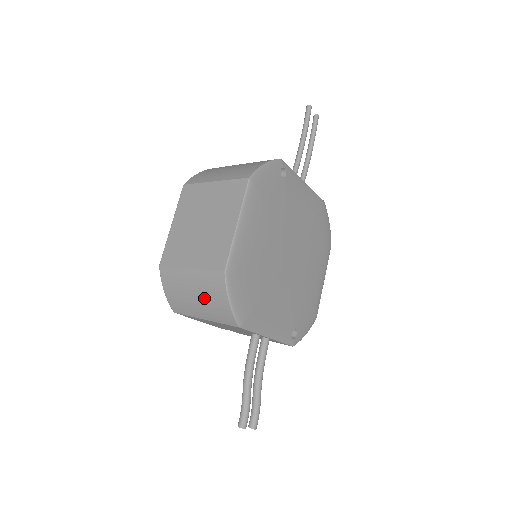
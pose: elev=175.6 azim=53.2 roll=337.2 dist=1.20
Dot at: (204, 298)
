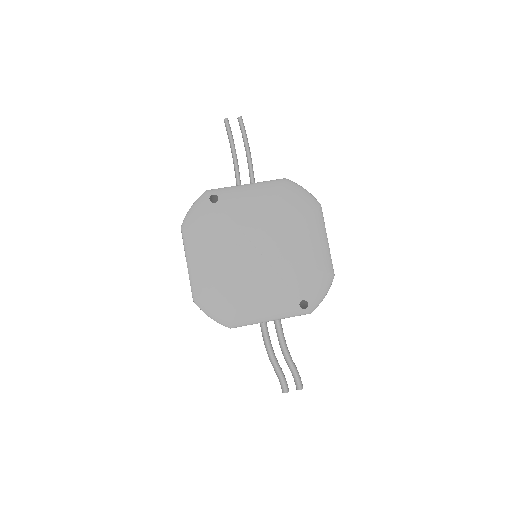
Dot at: occluded
